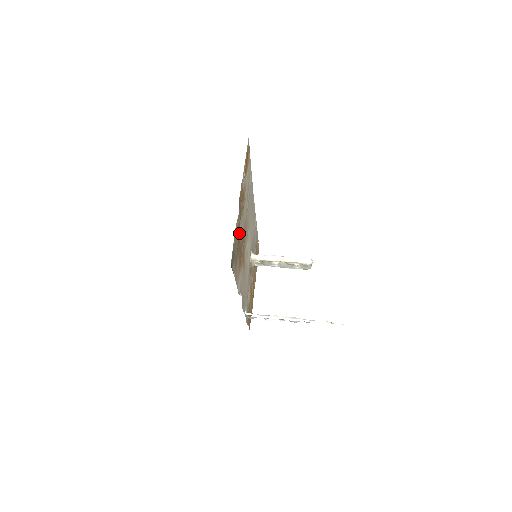
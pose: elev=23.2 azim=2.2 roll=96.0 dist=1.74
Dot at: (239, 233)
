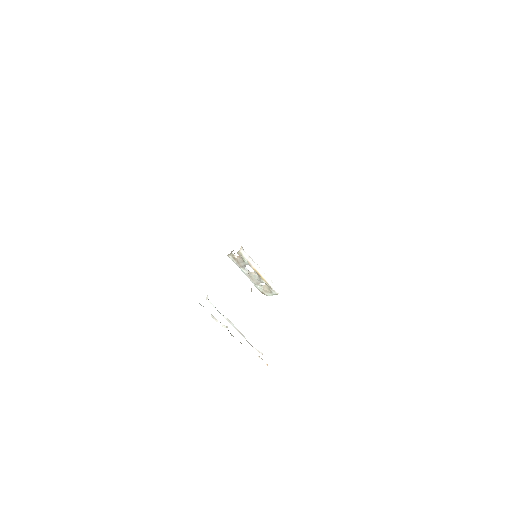
Dot at: occluded
